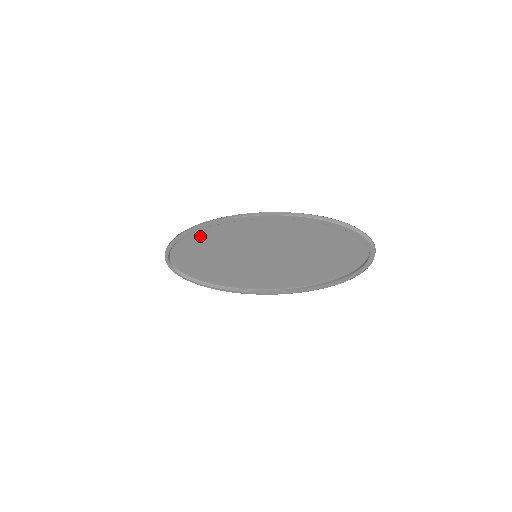
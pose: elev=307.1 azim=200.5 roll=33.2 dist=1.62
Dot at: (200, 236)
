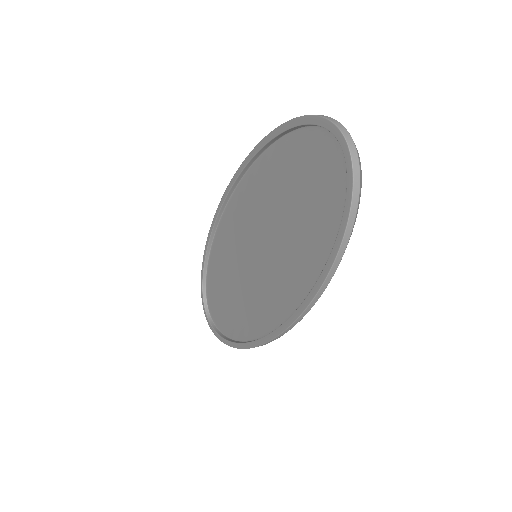
Dot at: (221, 233)
